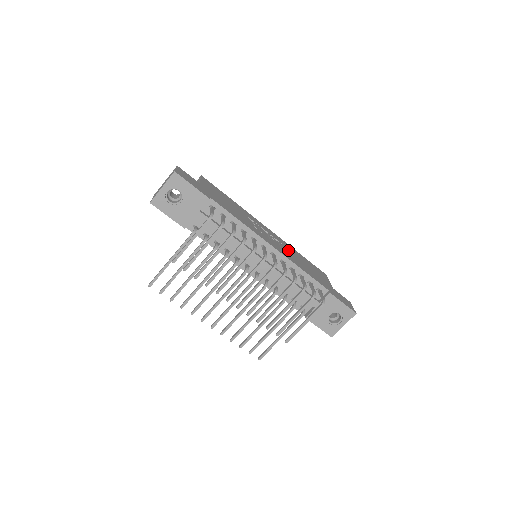
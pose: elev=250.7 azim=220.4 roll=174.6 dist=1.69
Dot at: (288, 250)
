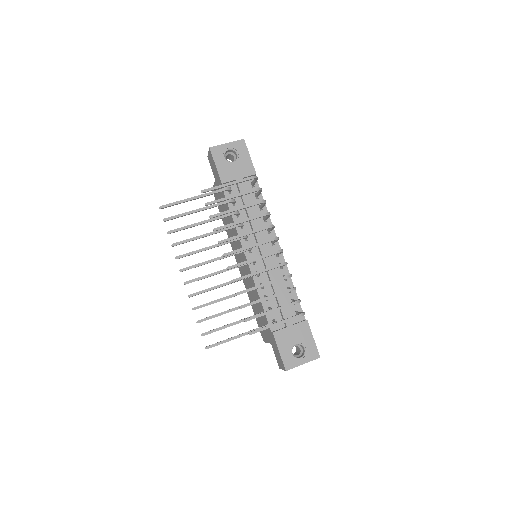
Dot at: occluded
